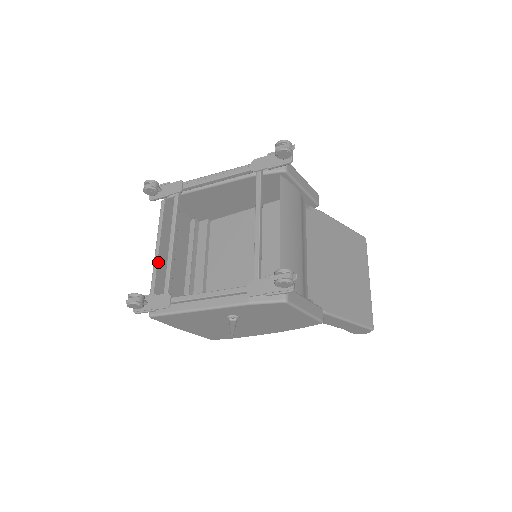
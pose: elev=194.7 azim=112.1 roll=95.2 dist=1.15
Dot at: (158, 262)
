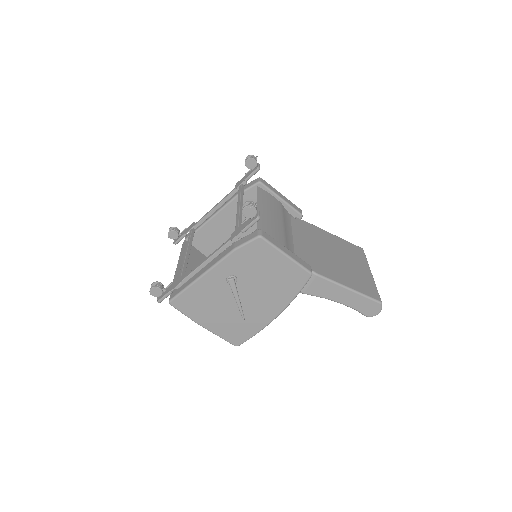
Dot at: (178, 272)
